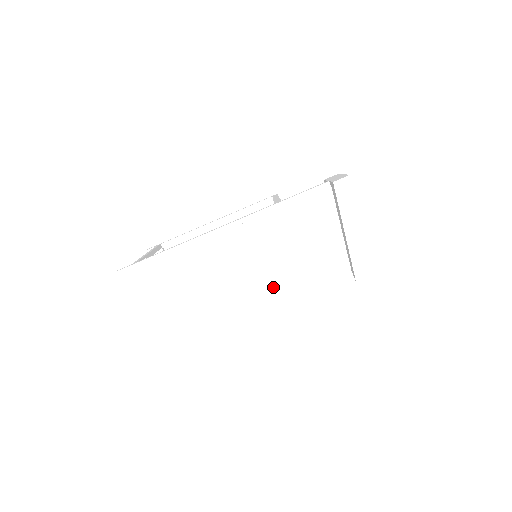
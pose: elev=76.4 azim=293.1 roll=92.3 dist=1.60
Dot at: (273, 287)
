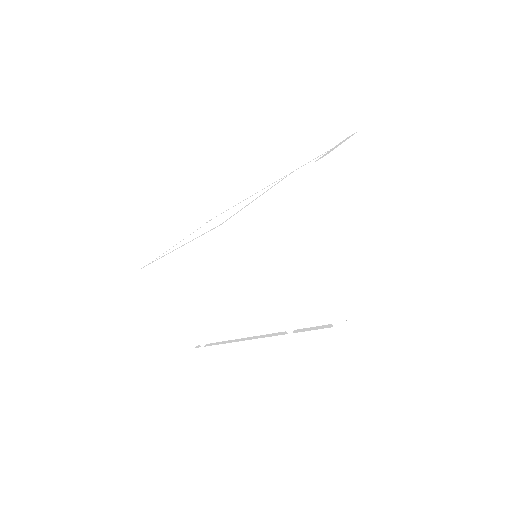
Dot at: occluded
